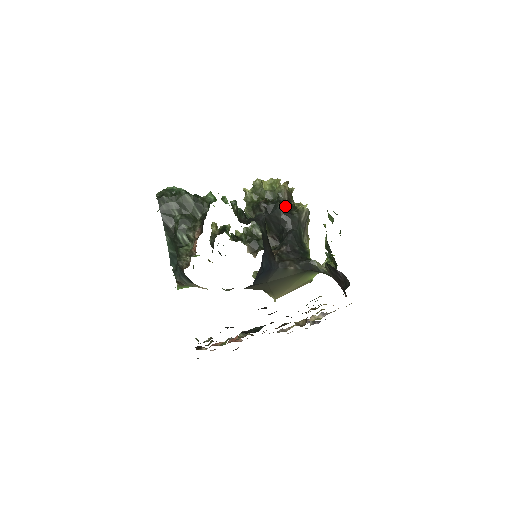
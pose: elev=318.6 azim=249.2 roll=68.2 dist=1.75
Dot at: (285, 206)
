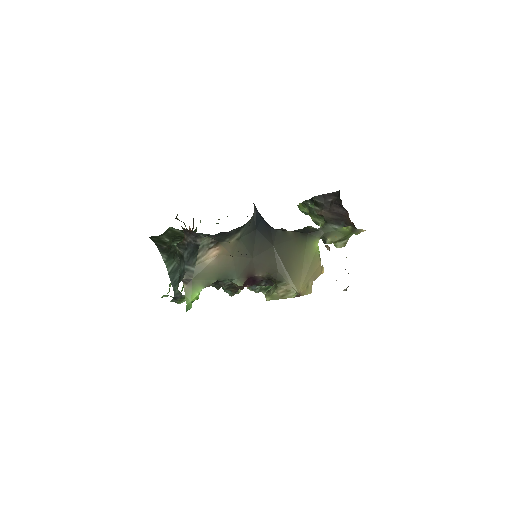
Dot at: occluded
